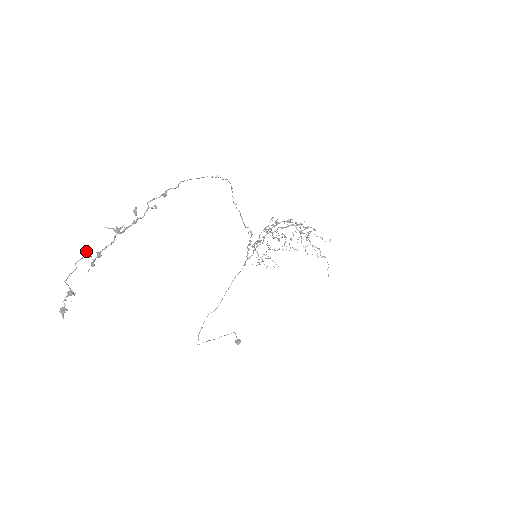
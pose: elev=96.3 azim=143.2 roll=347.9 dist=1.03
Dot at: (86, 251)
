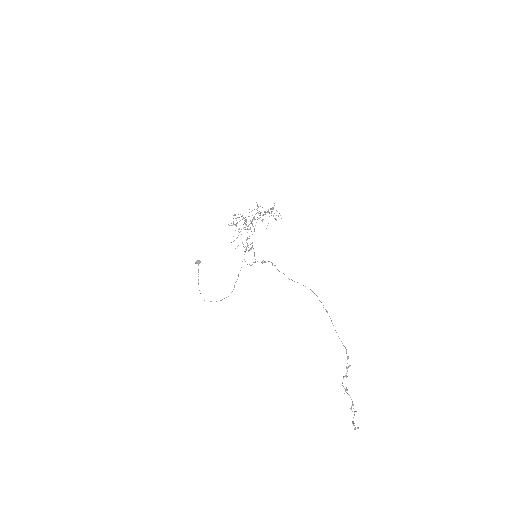
Dot at: occluded
